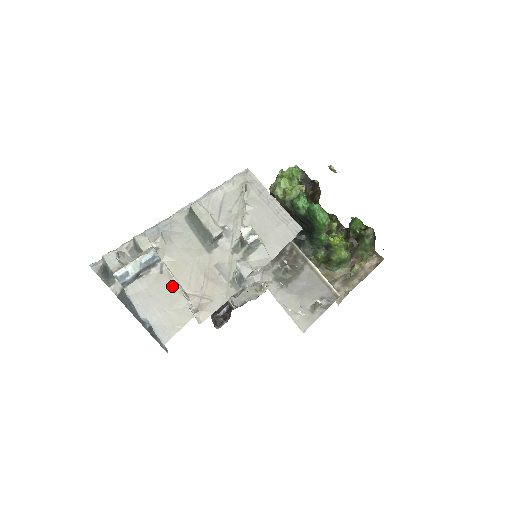
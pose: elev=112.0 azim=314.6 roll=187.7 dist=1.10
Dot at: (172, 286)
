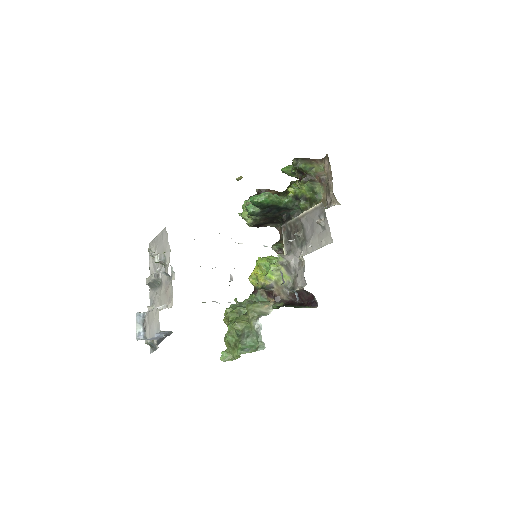
Dot at: (150, 313)
